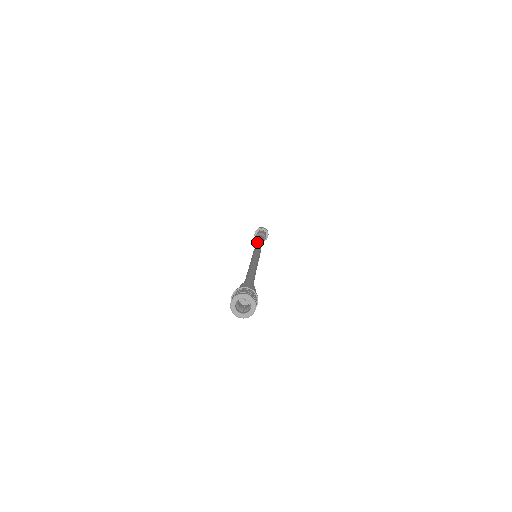
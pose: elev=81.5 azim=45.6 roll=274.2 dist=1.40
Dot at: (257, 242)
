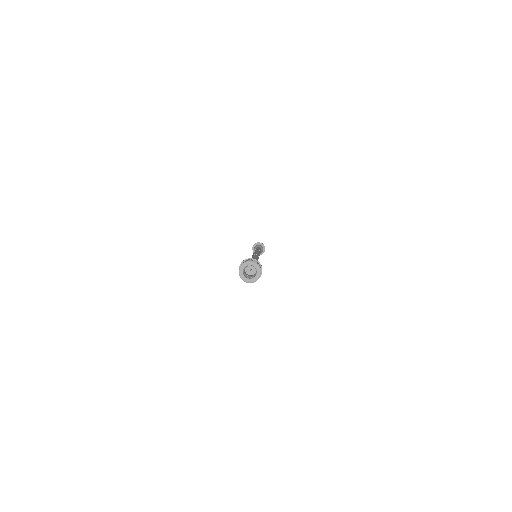
Dot at: occluded
